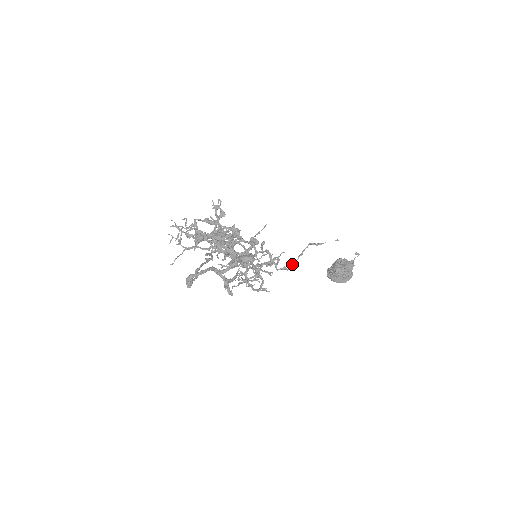
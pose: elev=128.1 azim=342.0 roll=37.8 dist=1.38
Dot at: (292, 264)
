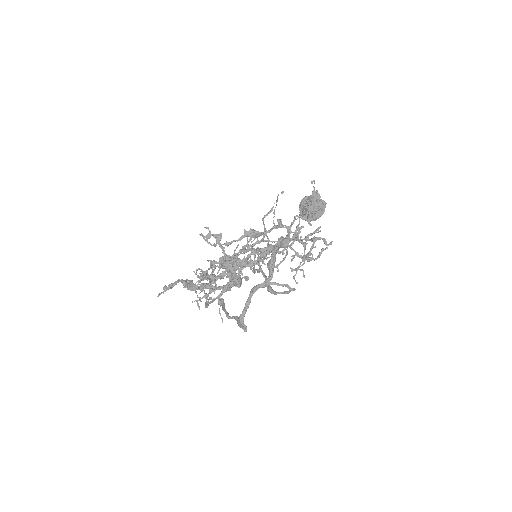
Dot at: occluded
